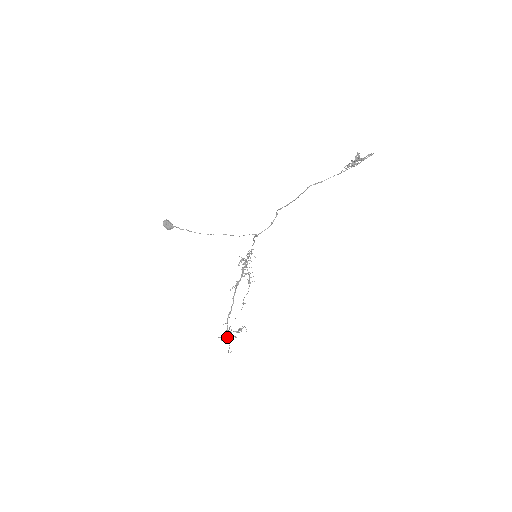
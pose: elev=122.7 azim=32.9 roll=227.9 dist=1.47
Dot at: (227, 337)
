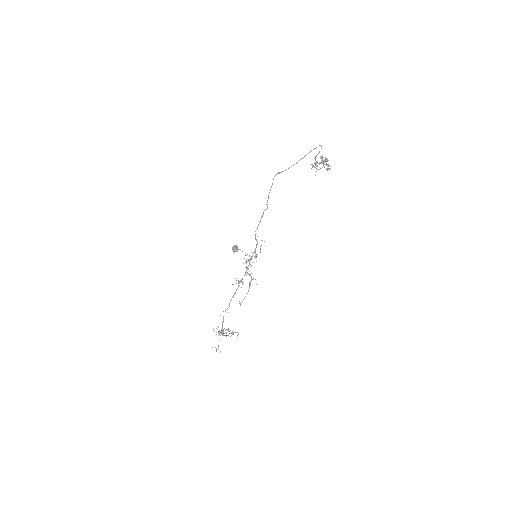
Dot at: (216, 328)
